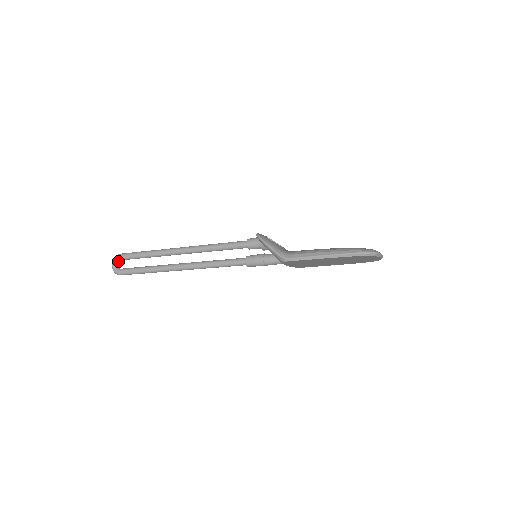
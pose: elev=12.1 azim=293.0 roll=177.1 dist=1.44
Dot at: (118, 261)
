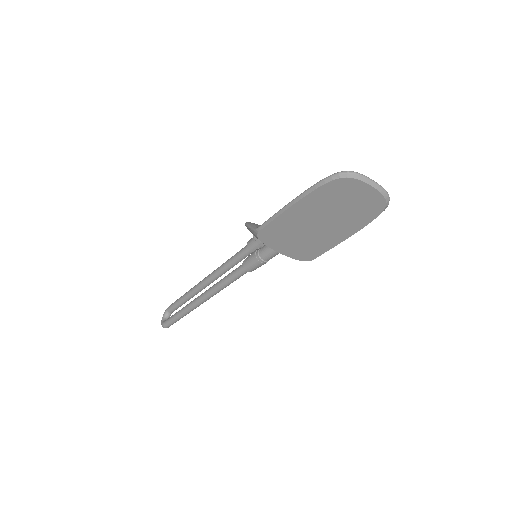
Dot at: (167, 314)
